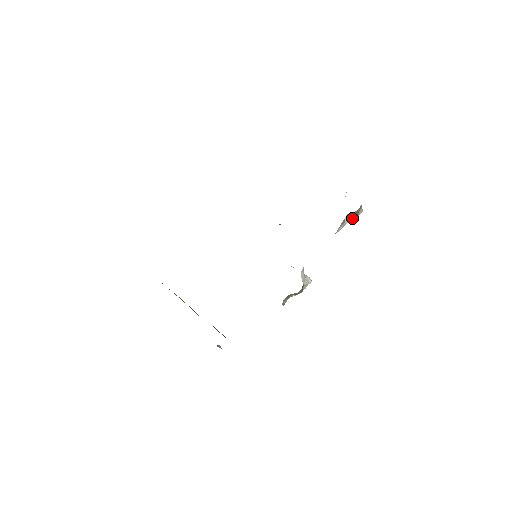
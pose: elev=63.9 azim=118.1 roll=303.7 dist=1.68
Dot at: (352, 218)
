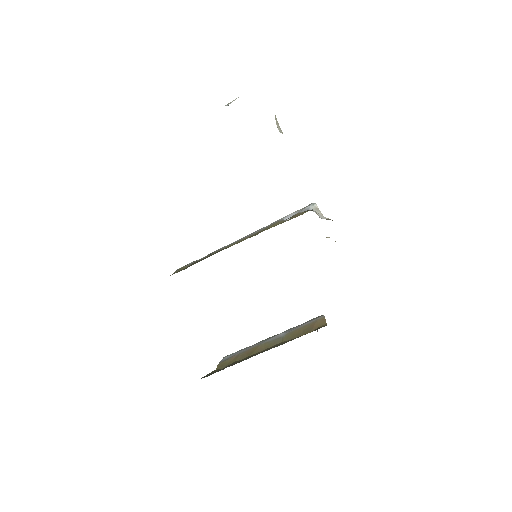
Dot at: (276, 121)
